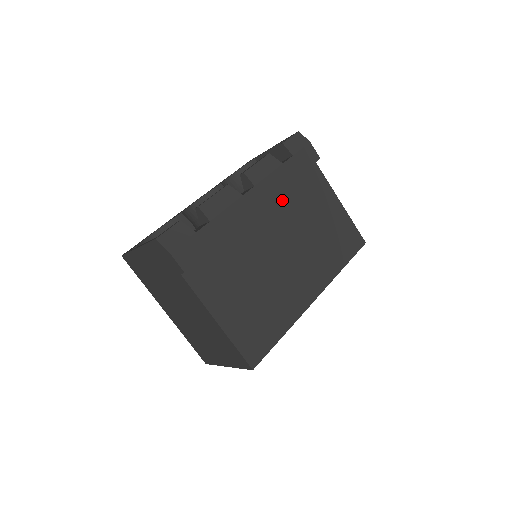
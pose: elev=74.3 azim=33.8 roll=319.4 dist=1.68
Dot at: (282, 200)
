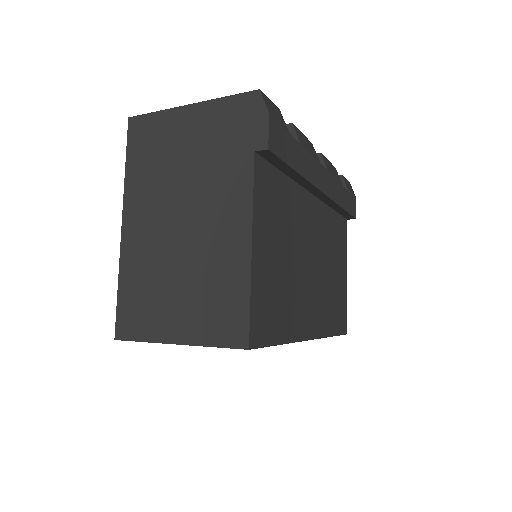
Dot at: (326, 214)
